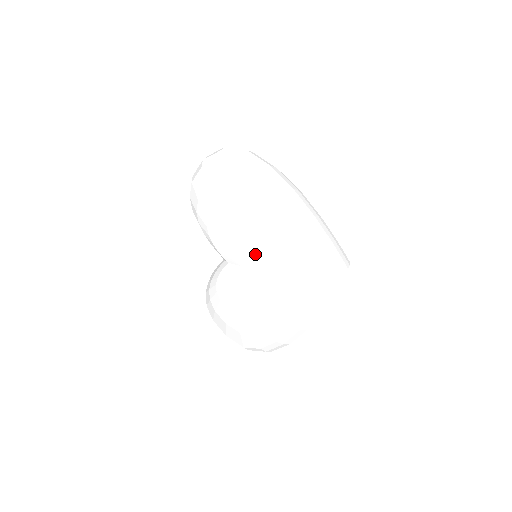
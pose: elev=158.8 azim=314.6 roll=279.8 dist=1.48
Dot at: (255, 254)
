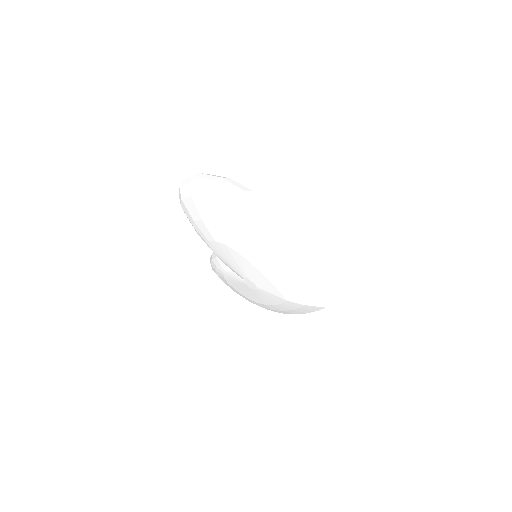
Dot at: (261, 283)
